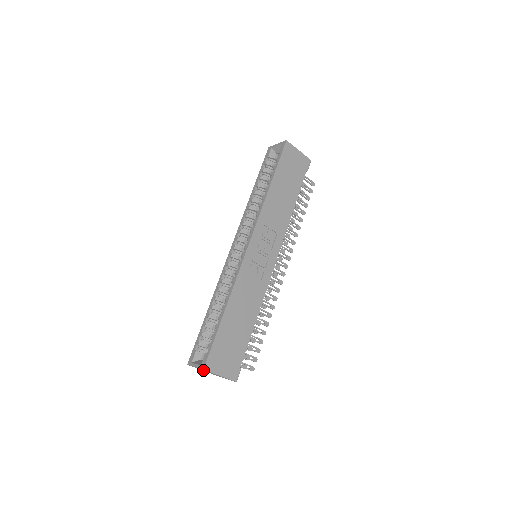
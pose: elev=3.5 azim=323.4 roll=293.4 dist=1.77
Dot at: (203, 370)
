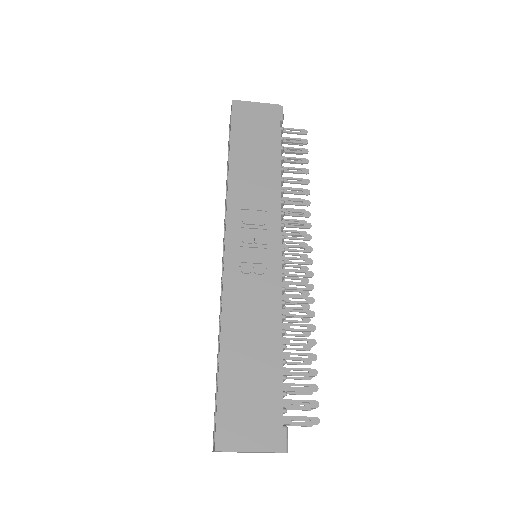
Dot at: occluded
